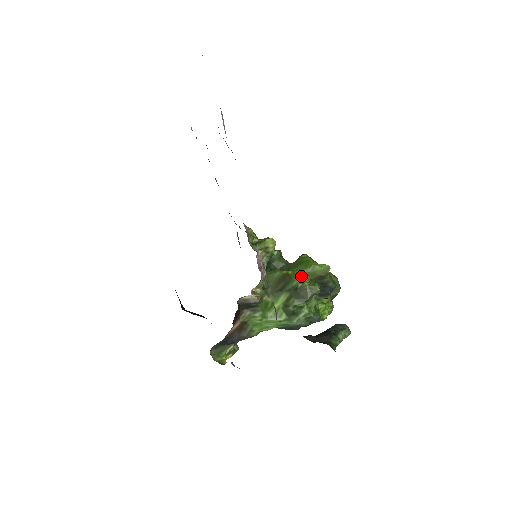
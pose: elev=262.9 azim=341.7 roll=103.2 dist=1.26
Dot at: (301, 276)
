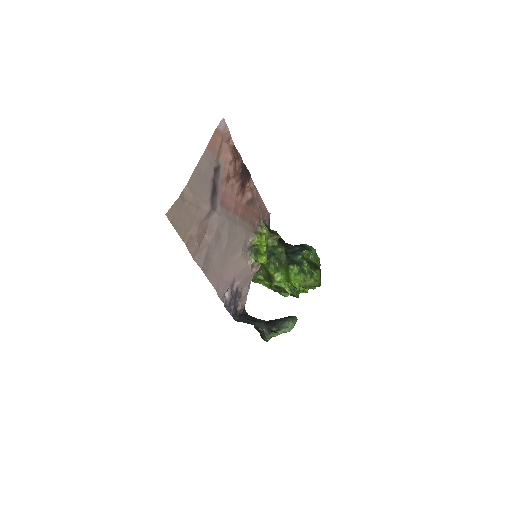
Dot at: (282, 280)
